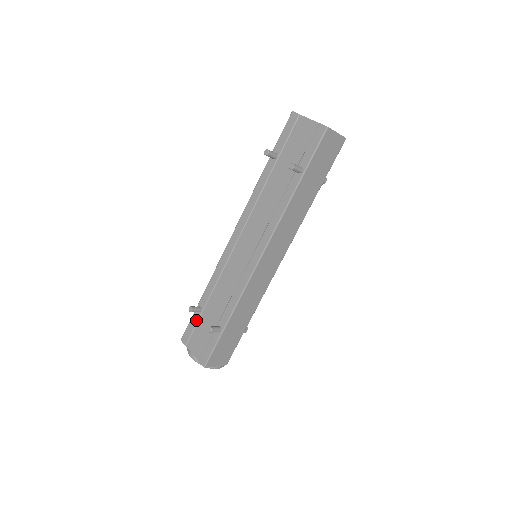
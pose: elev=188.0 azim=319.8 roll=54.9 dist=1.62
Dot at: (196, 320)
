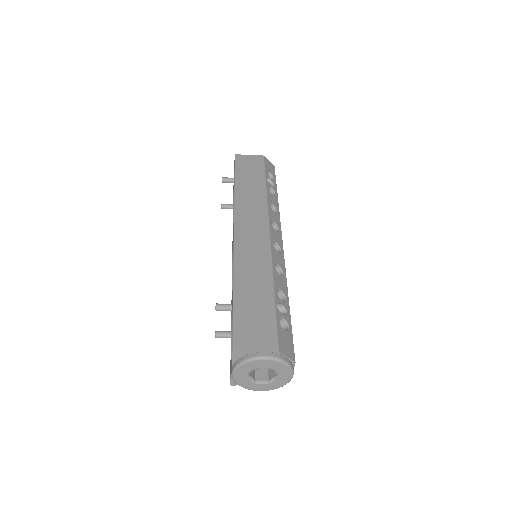
Dot at: occluded
